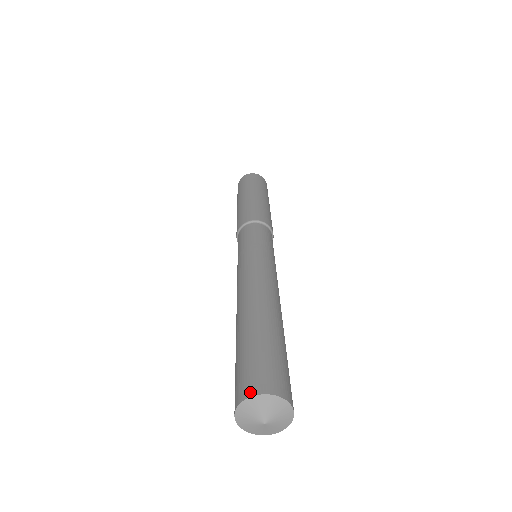
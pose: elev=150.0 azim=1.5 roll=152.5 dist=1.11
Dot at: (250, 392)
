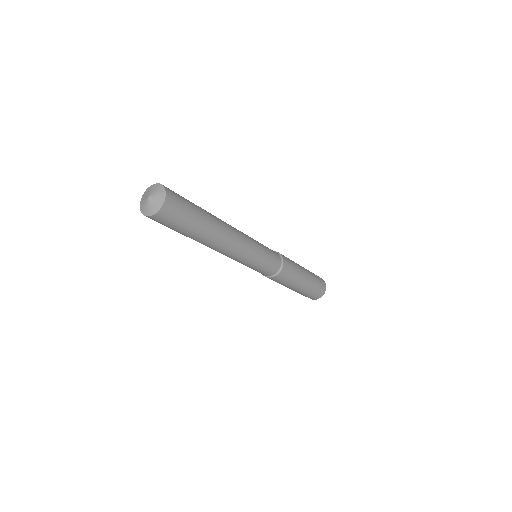
Dot at: occluded
